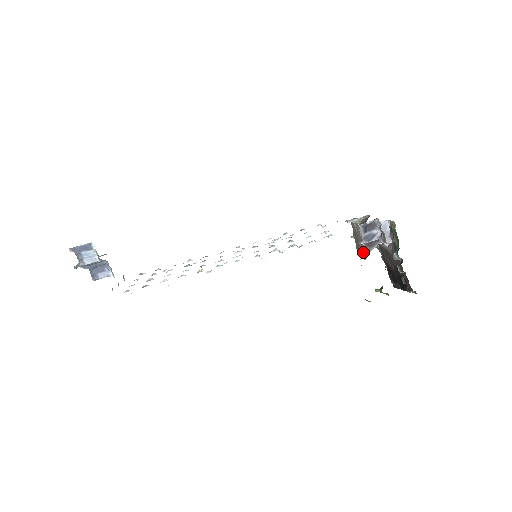
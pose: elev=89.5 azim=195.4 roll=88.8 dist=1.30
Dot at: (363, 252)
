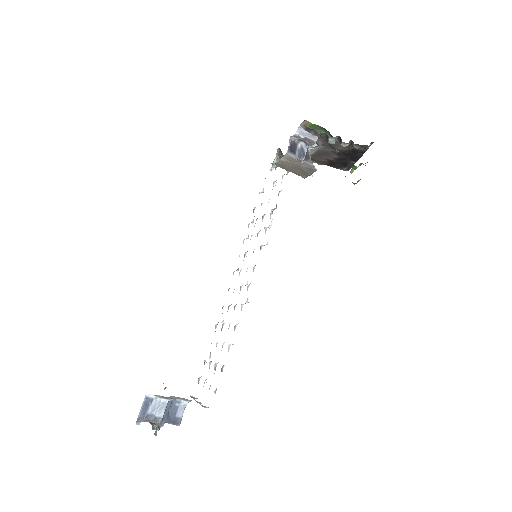
Dot at: (309, 167)
